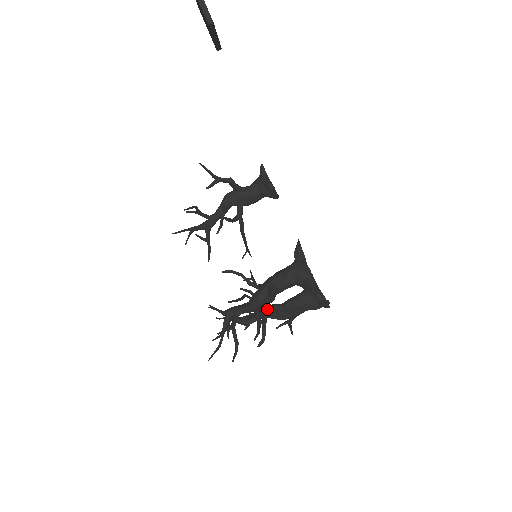
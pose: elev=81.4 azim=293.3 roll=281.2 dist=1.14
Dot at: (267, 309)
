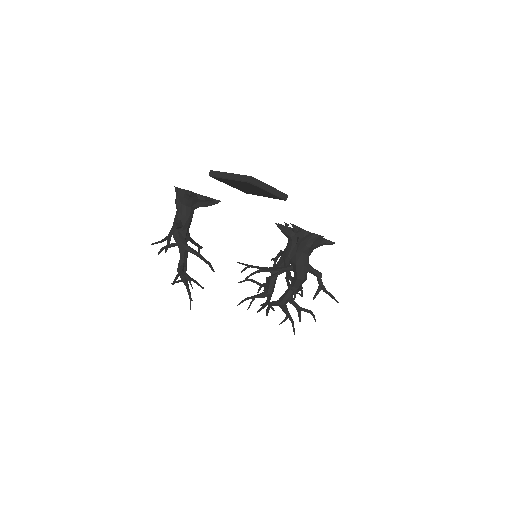
Dot at: occluded
